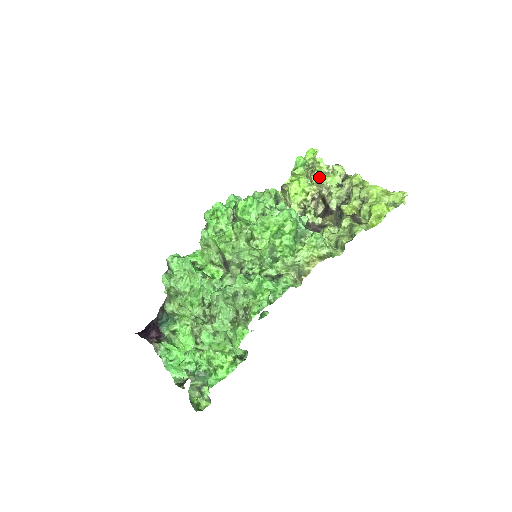
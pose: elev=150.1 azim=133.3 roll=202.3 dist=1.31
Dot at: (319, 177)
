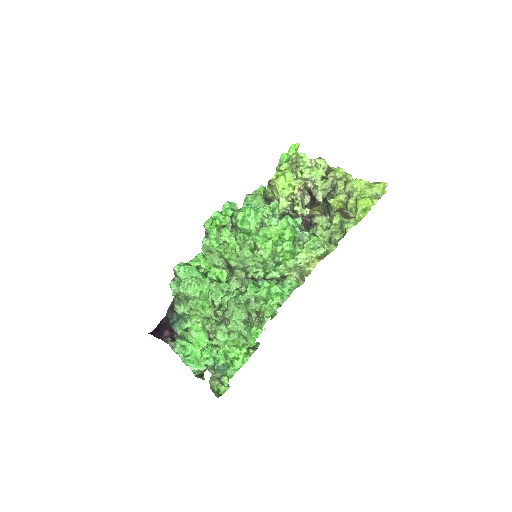
Dot at: (304, 172)
